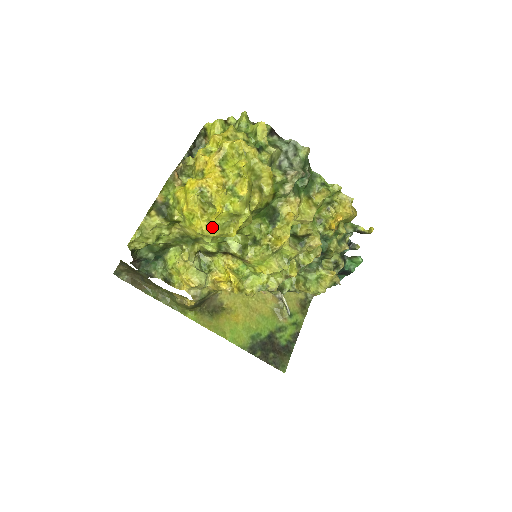
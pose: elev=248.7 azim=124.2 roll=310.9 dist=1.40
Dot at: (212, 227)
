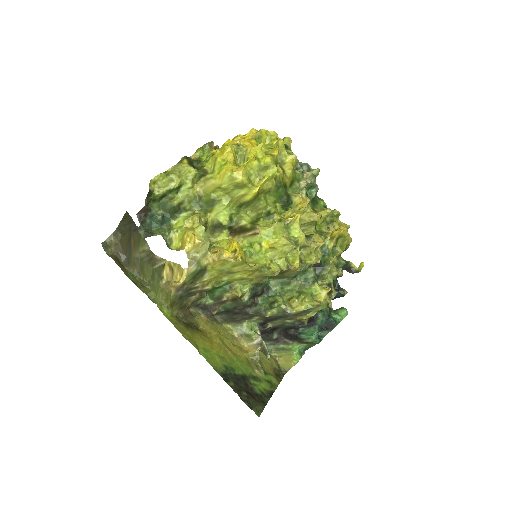
Dot at: (243, 169)
